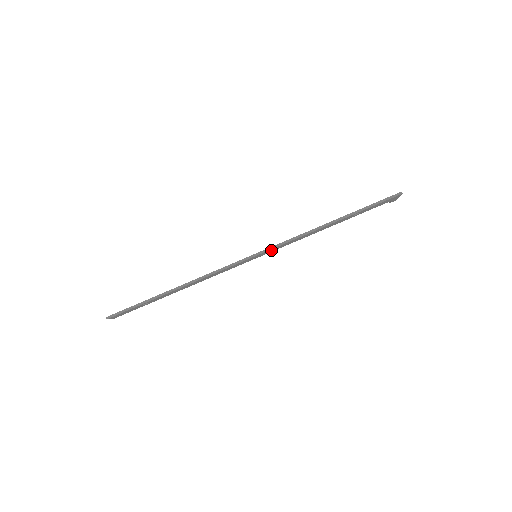
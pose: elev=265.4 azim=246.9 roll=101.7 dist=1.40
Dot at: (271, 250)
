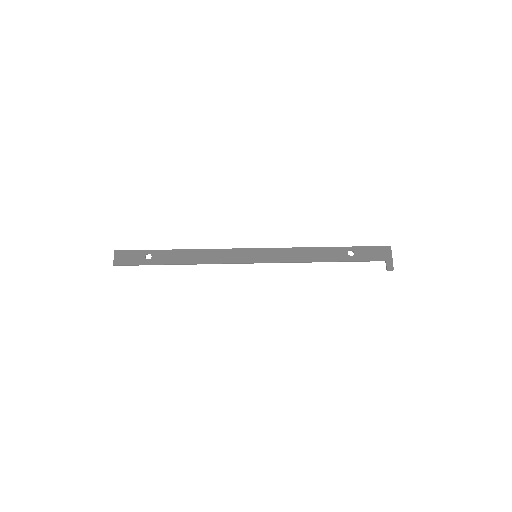
Dot at: (270, 255)
